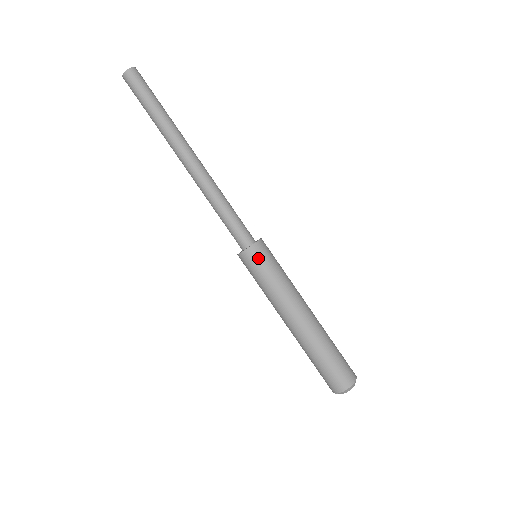
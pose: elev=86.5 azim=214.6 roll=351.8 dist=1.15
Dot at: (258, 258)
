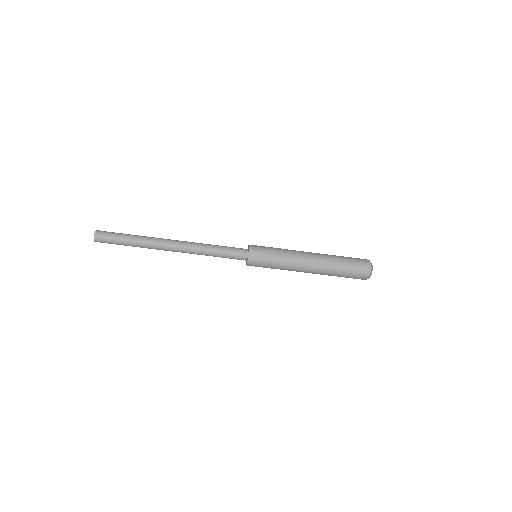
Dot at: occluded
